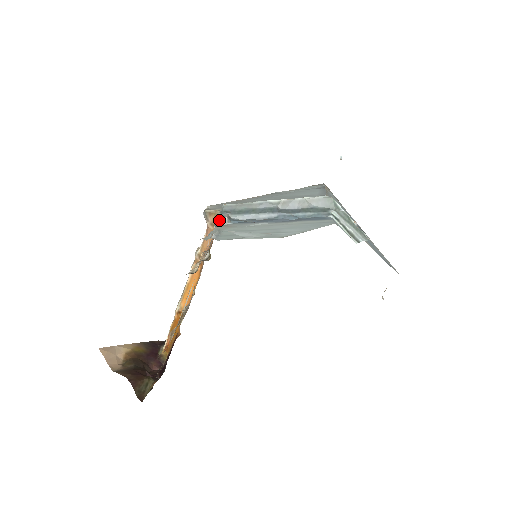
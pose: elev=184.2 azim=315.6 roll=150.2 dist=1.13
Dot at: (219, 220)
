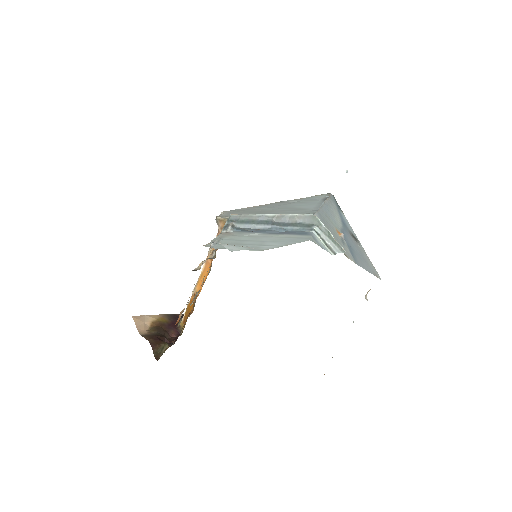
Dot at: (225, 227)
